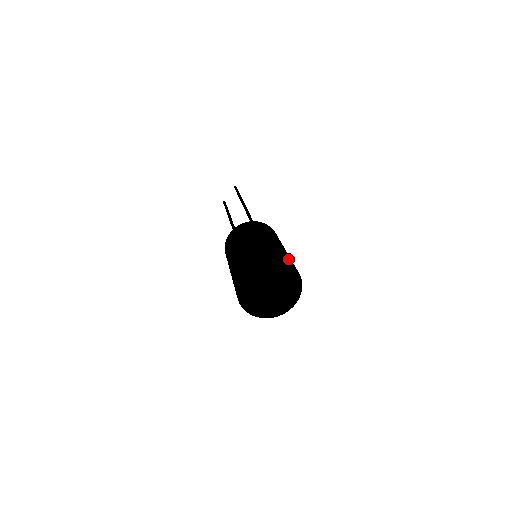
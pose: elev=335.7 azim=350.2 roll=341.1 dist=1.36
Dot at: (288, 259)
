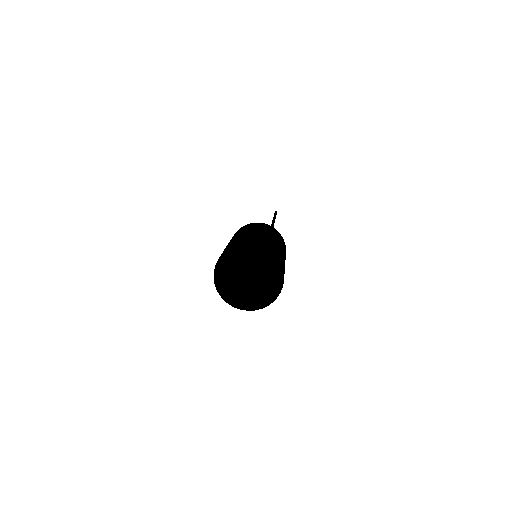
Dot at: (266, 244)
